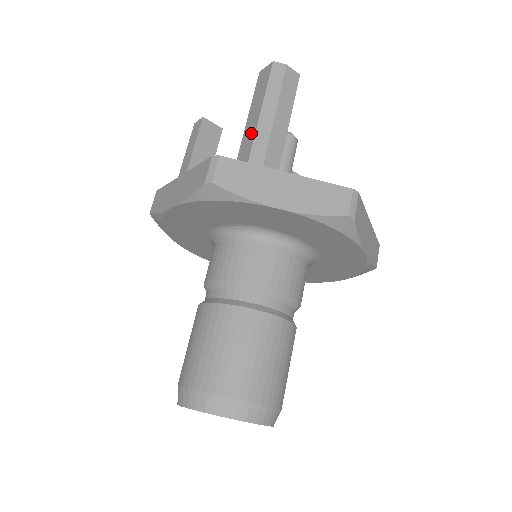
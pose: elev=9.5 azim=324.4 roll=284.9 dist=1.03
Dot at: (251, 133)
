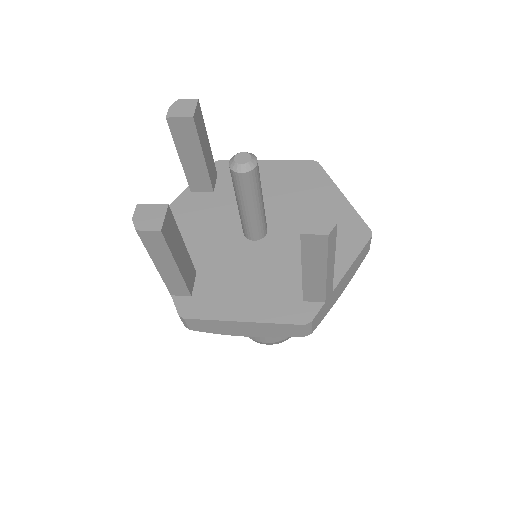
Dot at: (319, 286)
